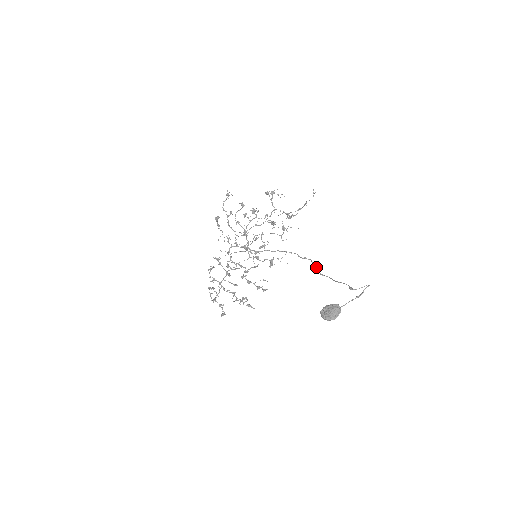
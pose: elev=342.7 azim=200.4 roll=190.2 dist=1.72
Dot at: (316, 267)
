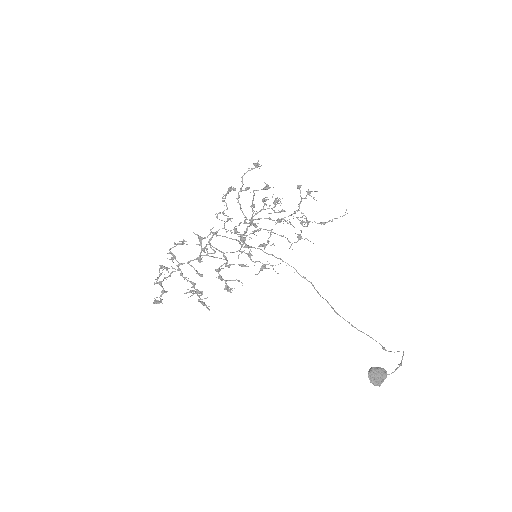
Dot at: occluded
